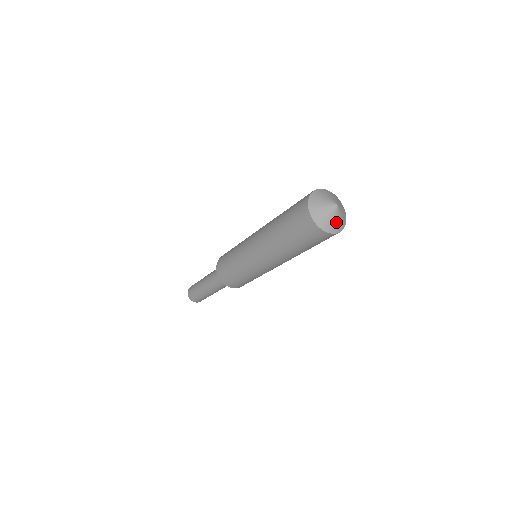
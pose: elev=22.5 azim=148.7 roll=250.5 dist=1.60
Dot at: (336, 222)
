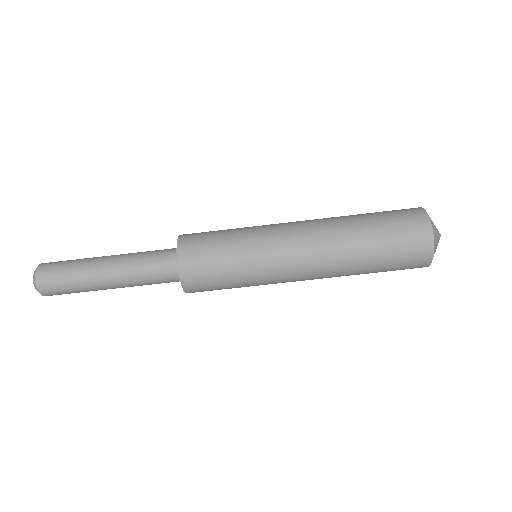
Dot at: (436, 237)
